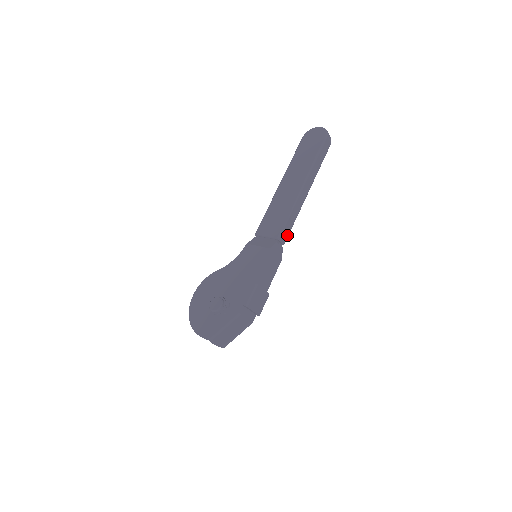
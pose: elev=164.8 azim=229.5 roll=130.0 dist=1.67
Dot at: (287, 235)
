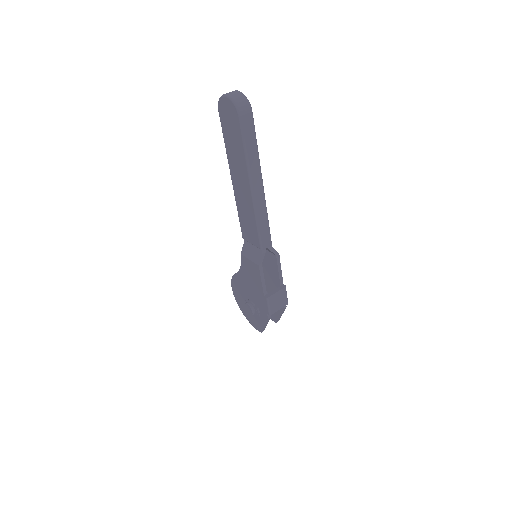
Dot at: (269, 236)
